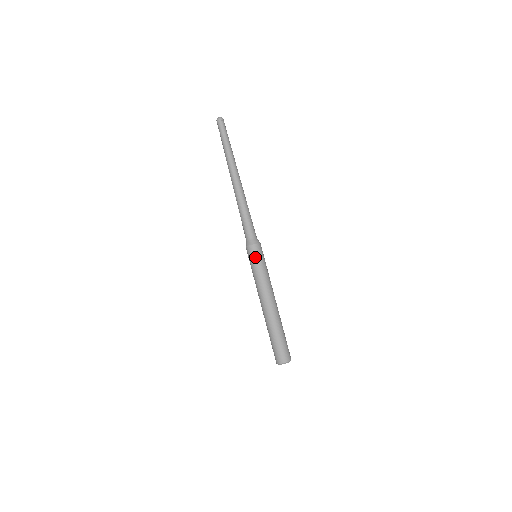
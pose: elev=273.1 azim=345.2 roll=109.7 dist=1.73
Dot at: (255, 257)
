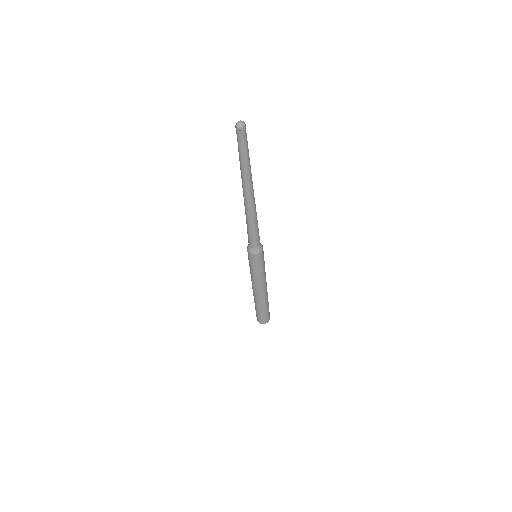
Dot at: (262, 261)
